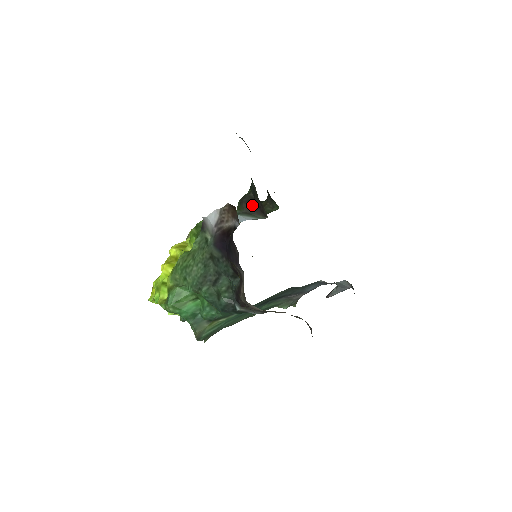
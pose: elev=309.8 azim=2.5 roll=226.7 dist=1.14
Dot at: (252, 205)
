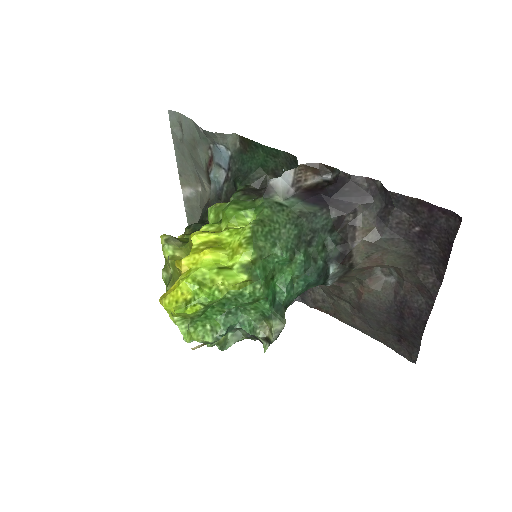
Dot at: occluded
